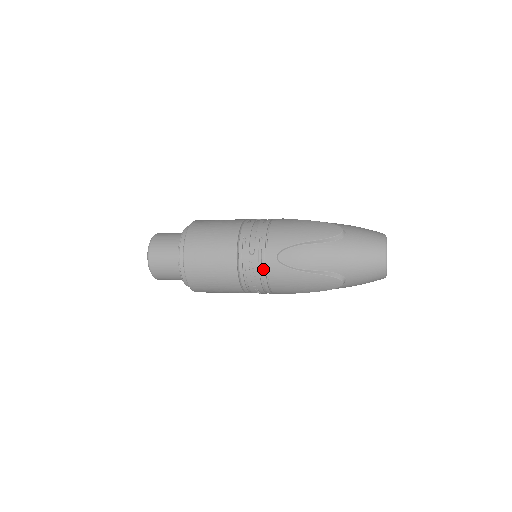
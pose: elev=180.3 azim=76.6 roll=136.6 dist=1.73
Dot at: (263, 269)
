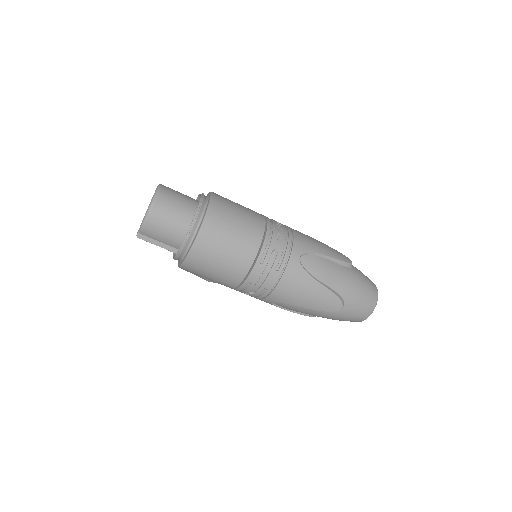
Dot at: occluded
